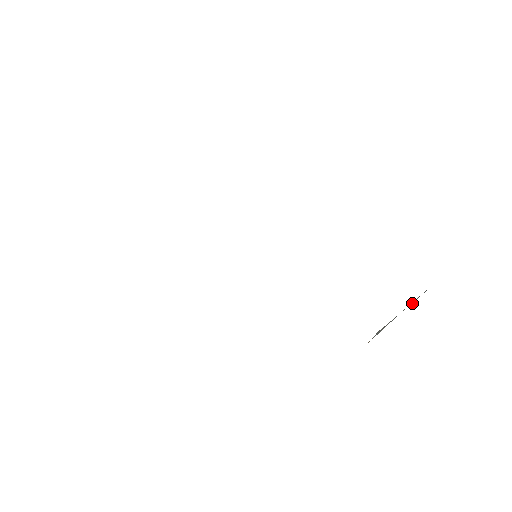
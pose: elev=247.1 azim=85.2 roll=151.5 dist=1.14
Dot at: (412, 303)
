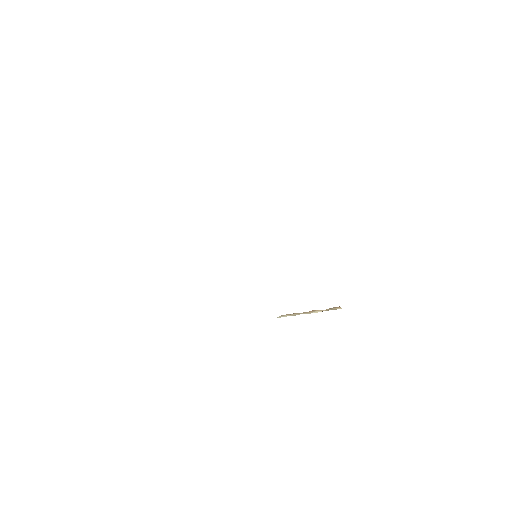
Dot at: occluded
